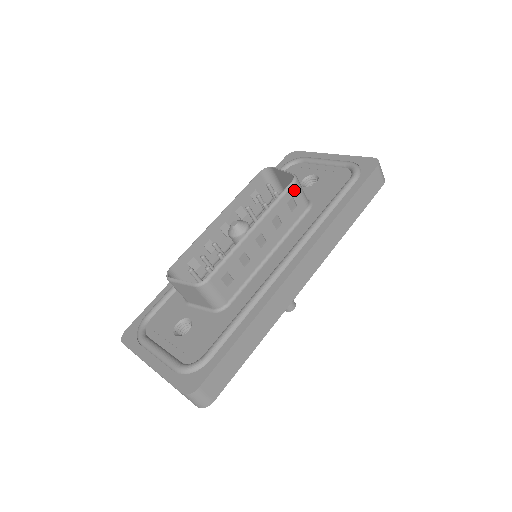
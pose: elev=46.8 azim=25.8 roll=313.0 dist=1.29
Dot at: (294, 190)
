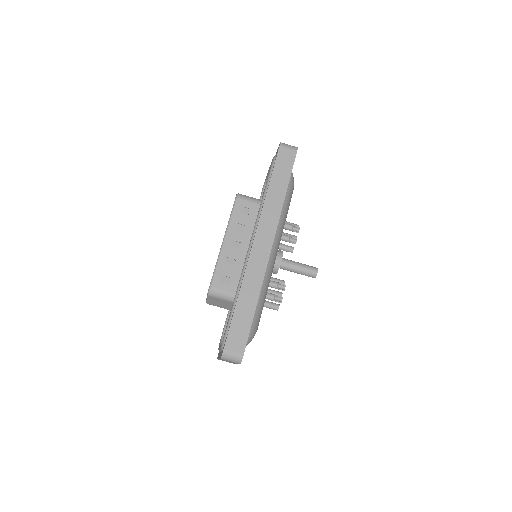
Dot at: (240, 202)
